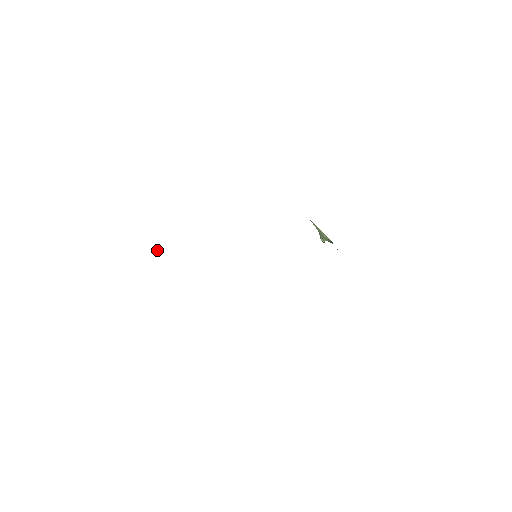
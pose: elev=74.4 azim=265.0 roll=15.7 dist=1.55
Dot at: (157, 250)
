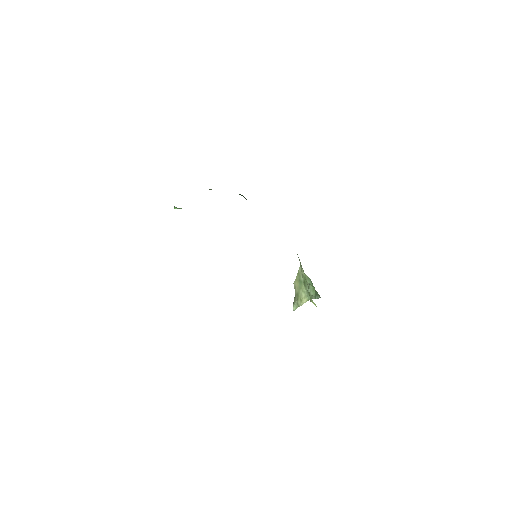
Dot at: (177, 208)
